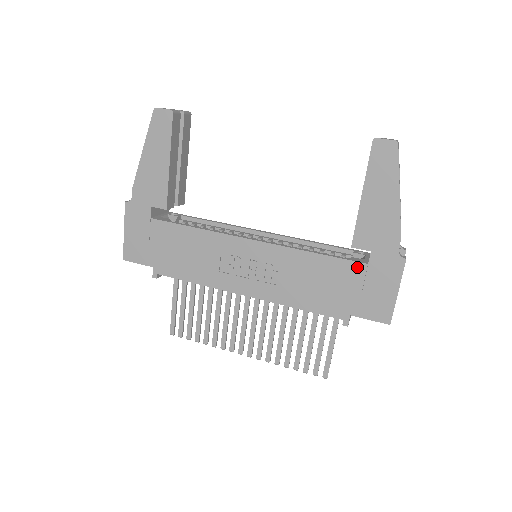
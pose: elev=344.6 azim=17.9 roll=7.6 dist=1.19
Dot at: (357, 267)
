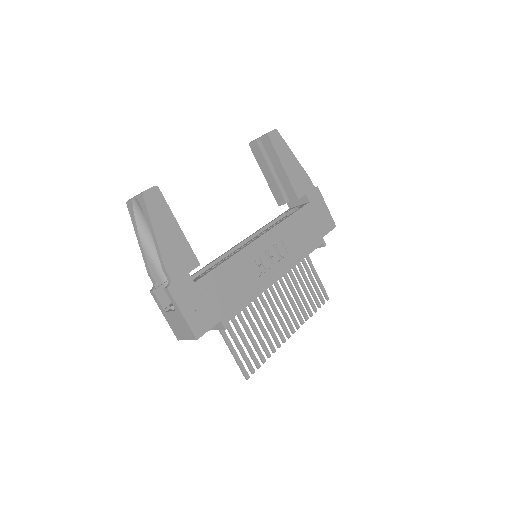
Dot at: (307, 208)
